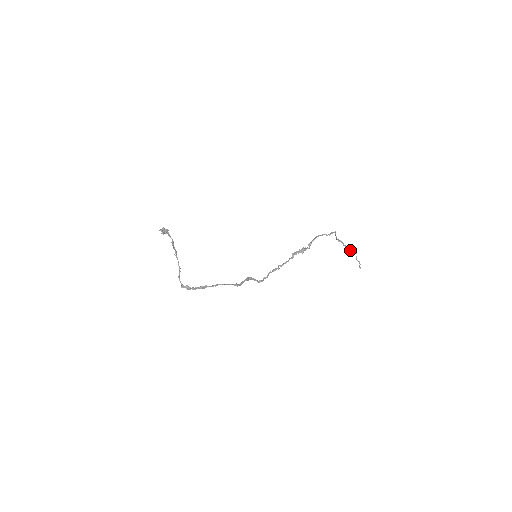
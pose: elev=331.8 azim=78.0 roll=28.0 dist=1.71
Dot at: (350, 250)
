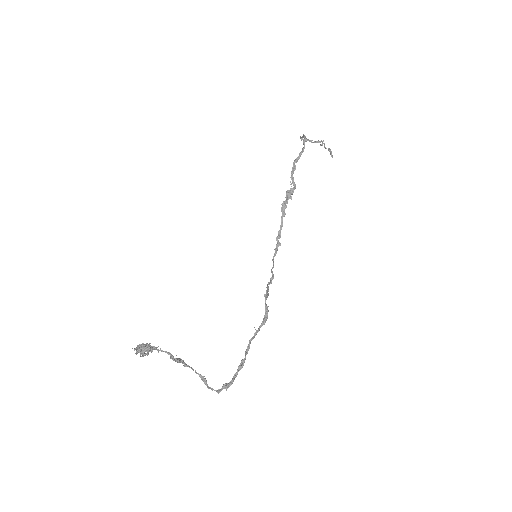
Dot at: (317, 142)
